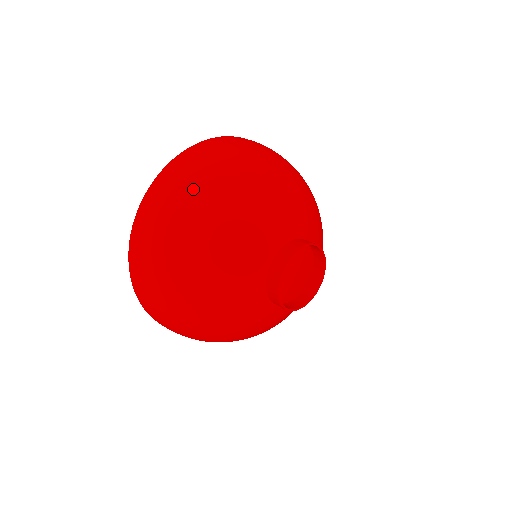
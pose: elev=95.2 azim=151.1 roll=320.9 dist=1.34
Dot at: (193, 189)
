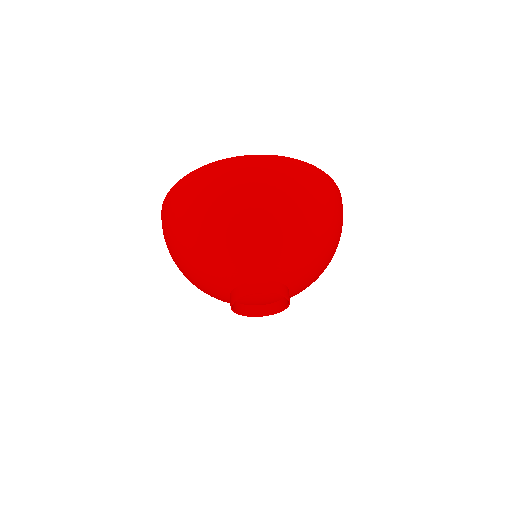
Dot at: (249, 195)
